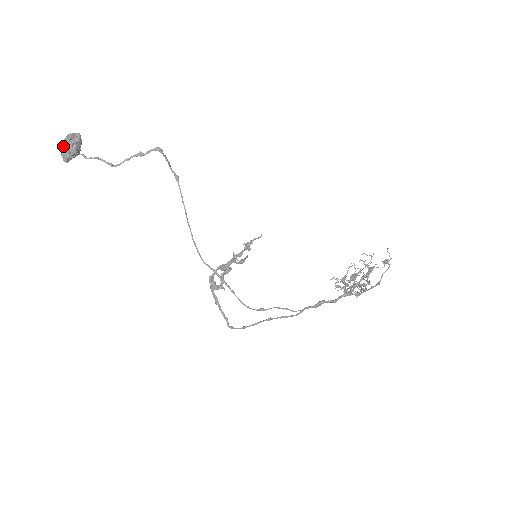
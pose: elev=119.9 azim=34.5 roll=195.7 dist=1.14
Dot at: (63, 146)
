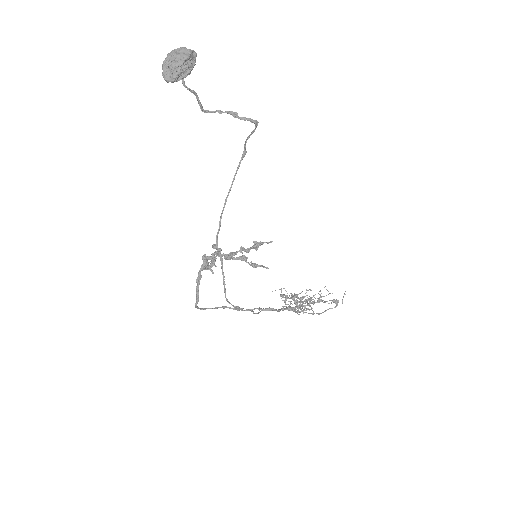
Dot at: (176, 62)
